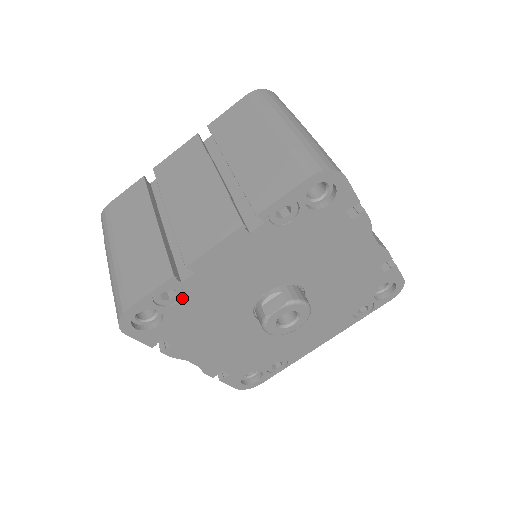
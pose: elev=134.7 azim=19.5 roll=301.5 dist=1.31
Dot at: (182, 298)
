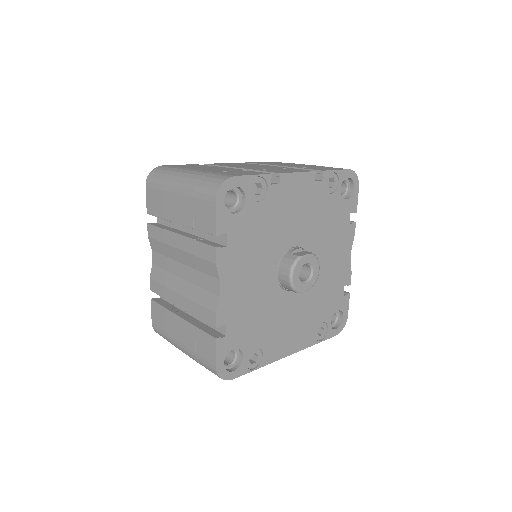
Dot at: (262, 200)
